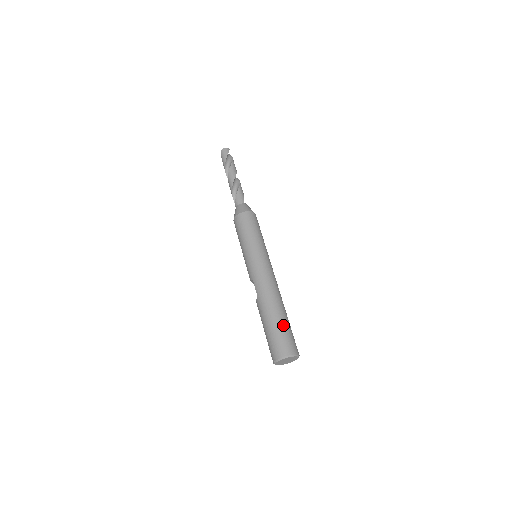
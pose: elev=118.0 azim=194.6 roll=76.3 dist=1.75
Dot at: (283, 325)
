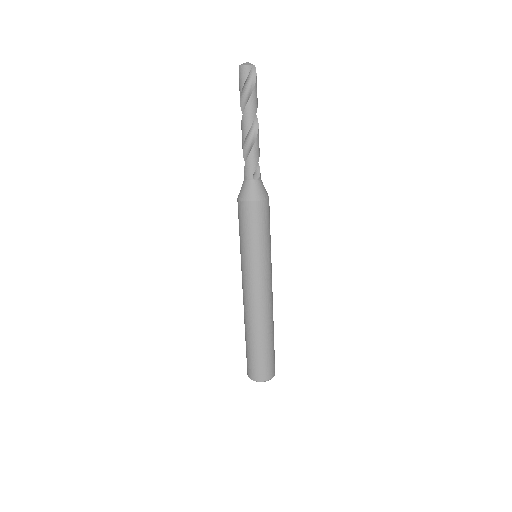
Dot at: (259, 352)
